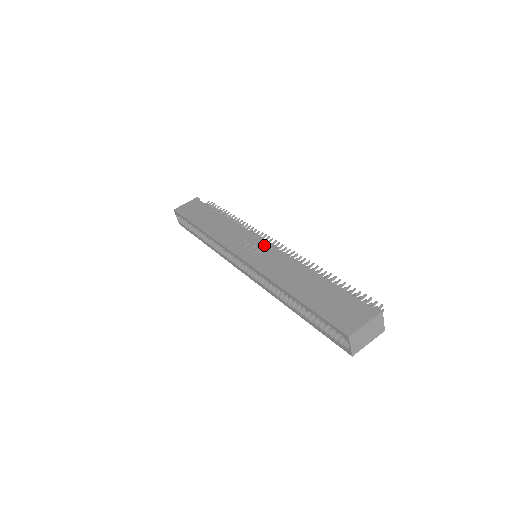
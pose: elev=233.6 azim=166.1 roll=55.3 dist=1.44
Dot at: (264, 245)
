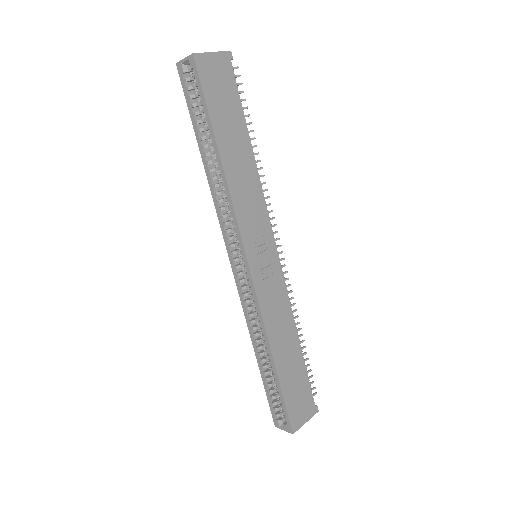
Dot at: (275, 260)
